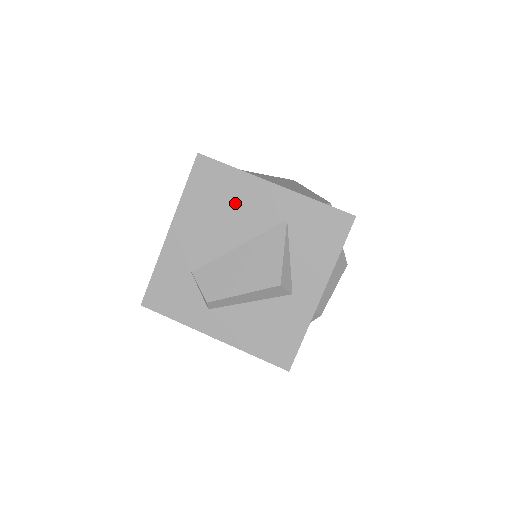
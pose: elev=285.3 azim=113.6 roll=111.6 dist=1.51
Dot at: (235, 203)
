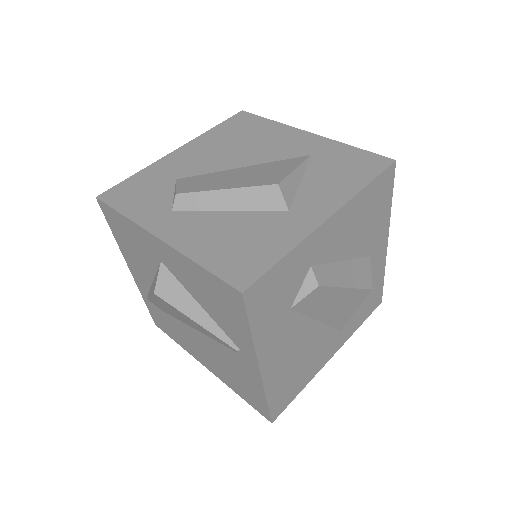
Dot at: (259, 139)
